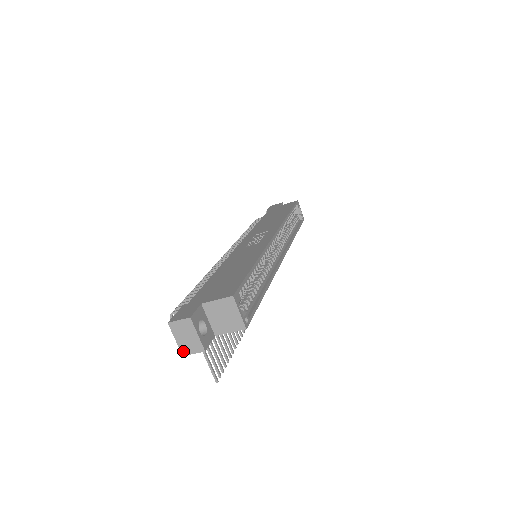
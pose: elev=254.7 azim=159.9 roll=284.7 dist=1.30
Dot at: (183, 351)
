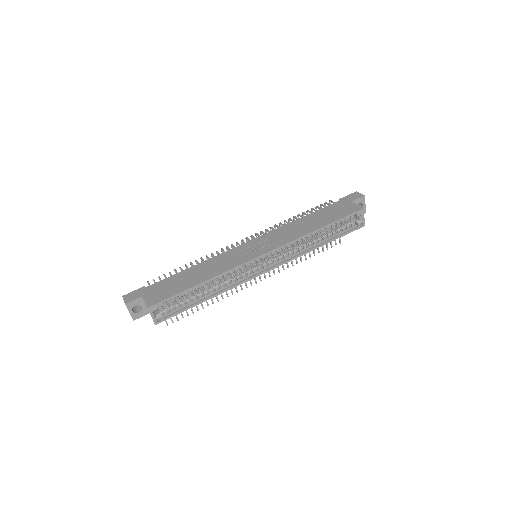
Dot at: occluded
